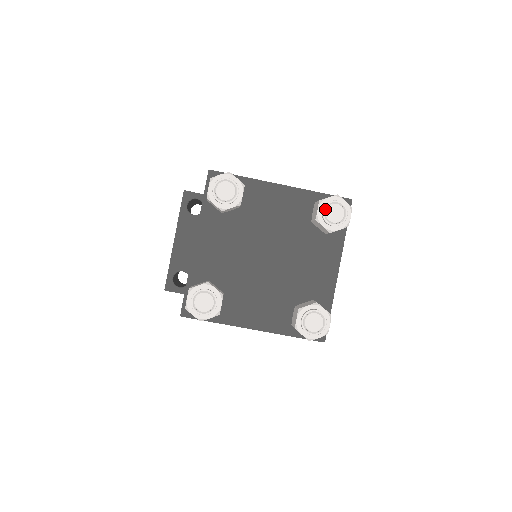
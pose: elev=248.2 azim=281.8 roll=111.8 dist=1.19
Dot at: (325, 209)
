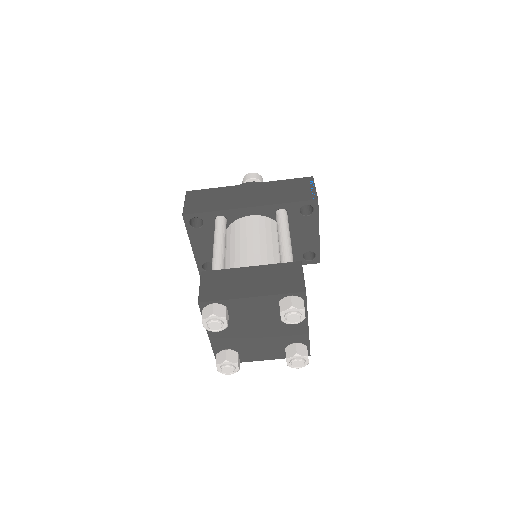
Dot at: (285, 318)
